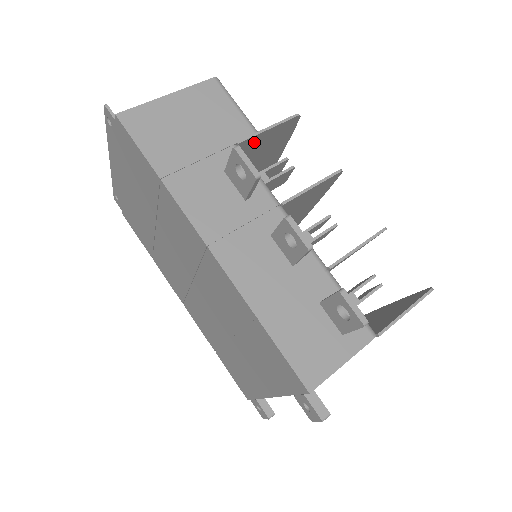
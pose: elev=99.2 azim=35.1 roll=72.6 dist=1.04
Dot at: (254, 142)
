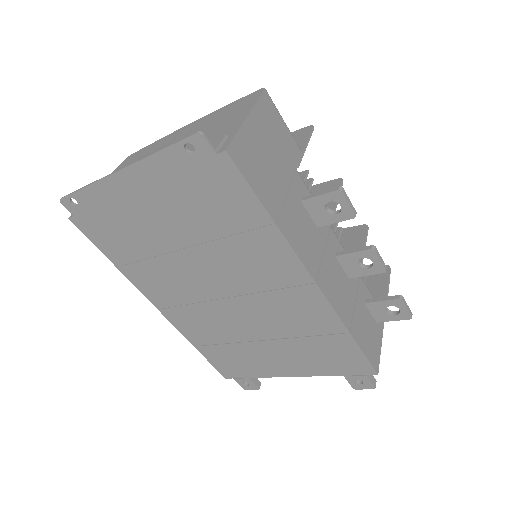
Dot at: occluded
